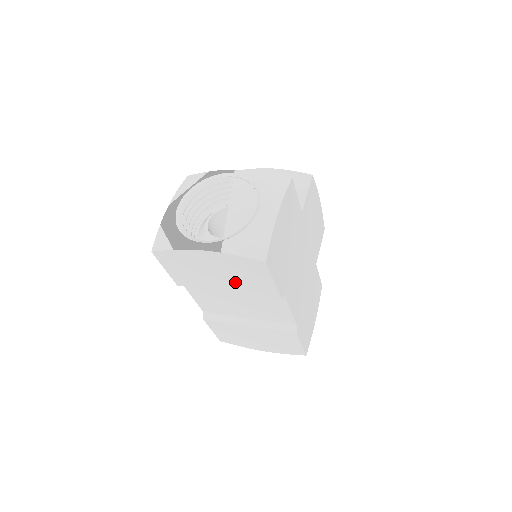
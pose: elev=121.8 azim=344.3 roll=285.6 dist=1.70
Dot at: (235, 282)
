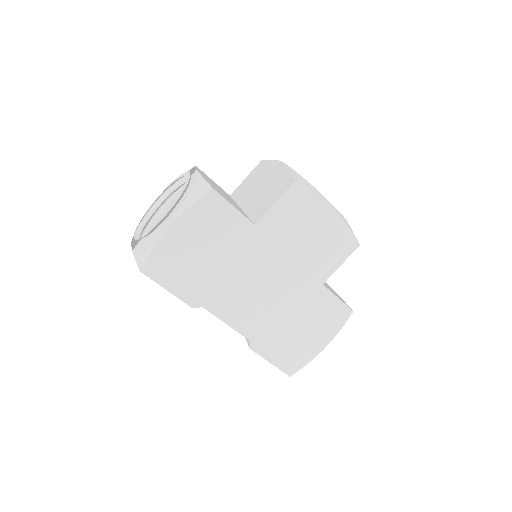
Dot at: occluded
